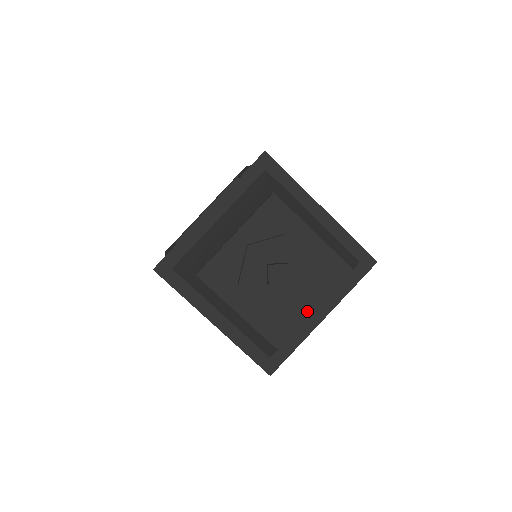
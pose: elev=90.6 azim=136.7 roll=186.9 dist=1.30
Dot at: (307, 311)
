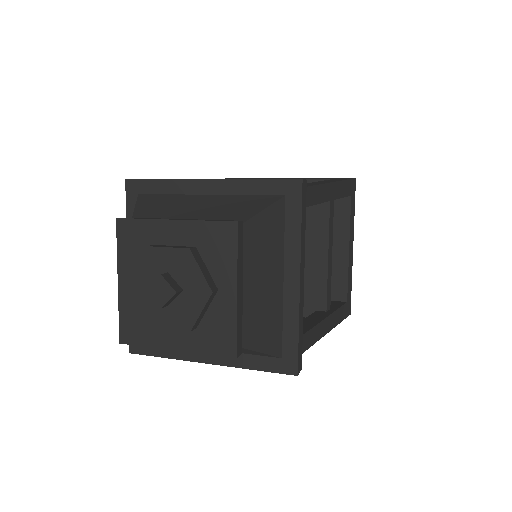
Dot at: (231, 299)
